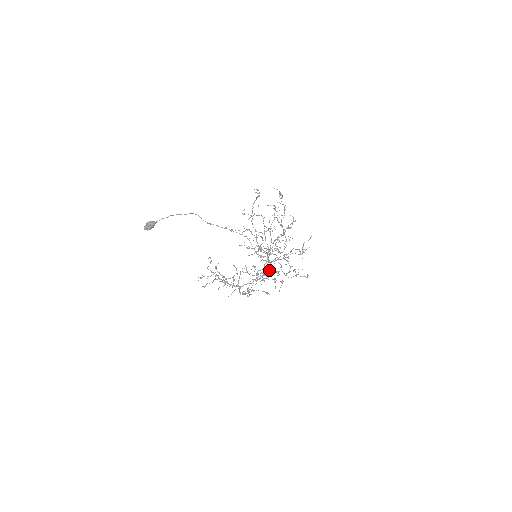
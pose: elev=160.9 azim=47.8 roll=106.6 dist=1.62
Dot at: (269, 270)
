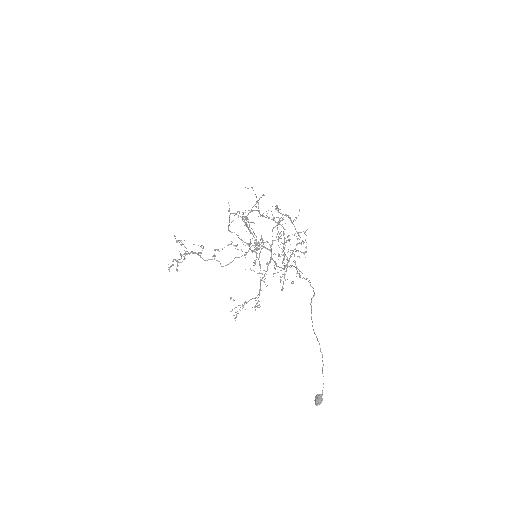
Dot at: (284, 263)
